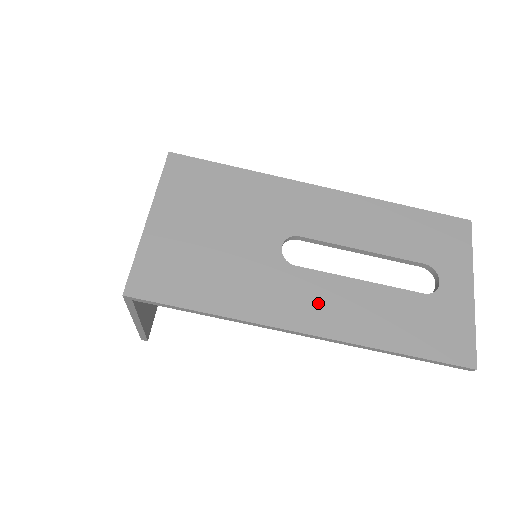
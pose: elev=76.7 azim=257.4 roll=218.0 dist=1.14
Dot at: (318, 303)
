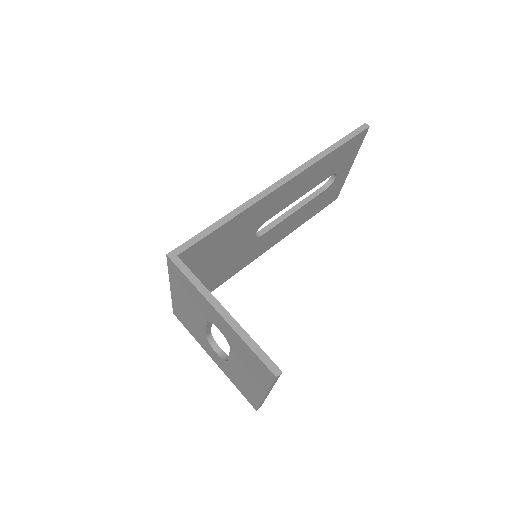
Dot at: occluded
